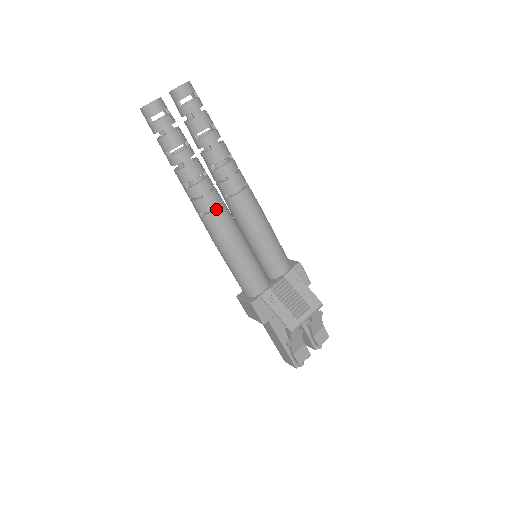
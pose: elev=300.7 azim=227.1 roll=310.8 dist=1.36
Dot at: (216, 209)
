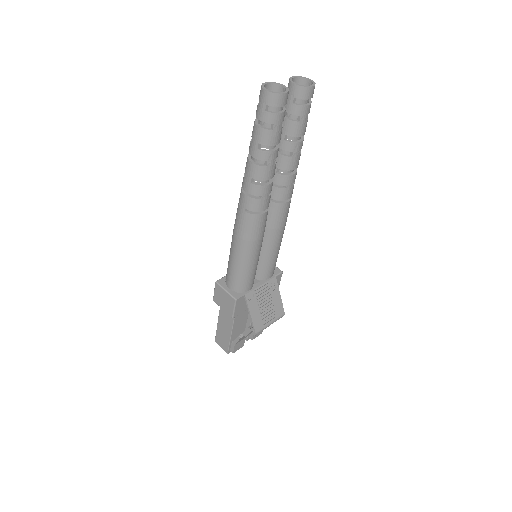
Dot at: (263, 213)
